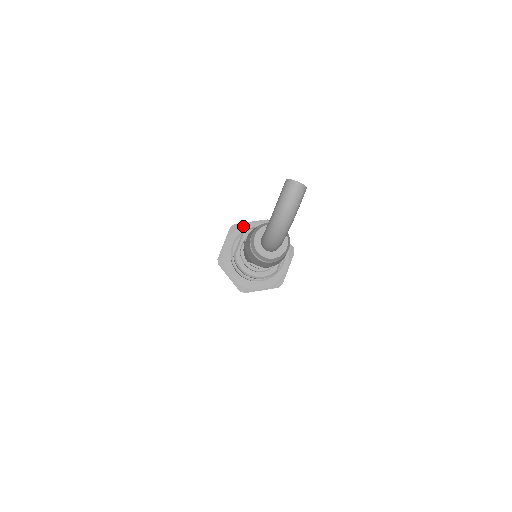
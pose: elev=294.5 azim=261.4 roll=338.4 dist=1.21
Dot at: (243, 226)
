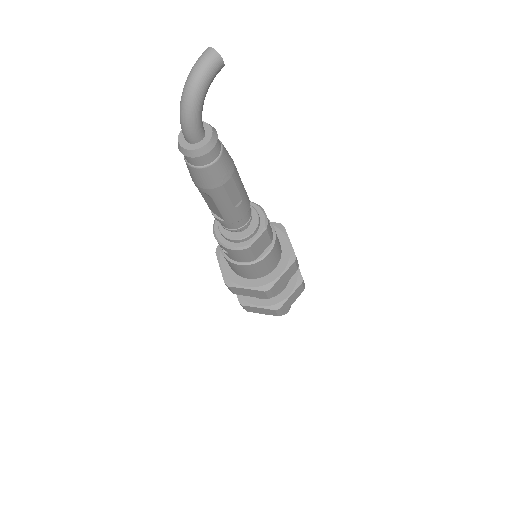
Dot at: occluded
